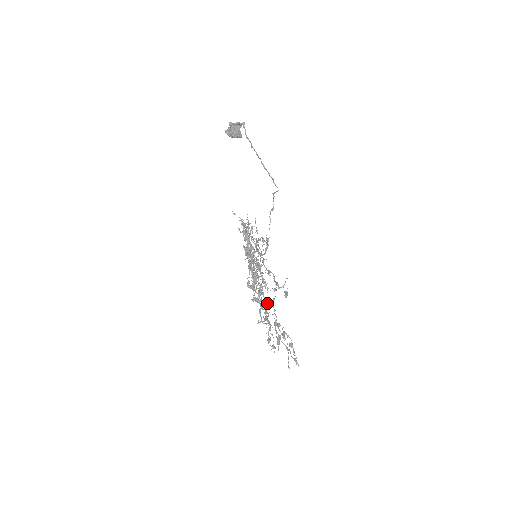
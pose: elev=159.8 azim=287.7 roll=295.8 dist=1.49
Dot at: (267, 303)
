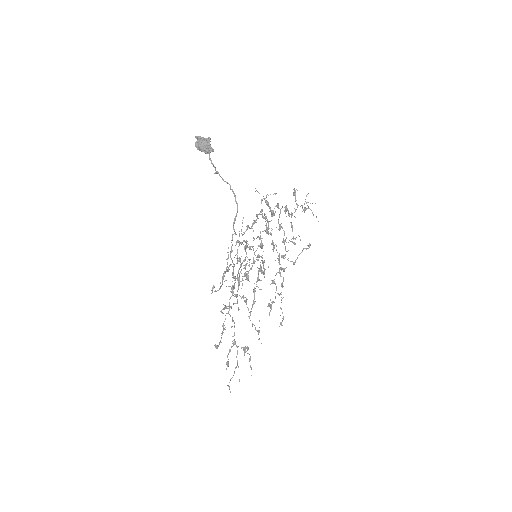
Dot at: occluded
